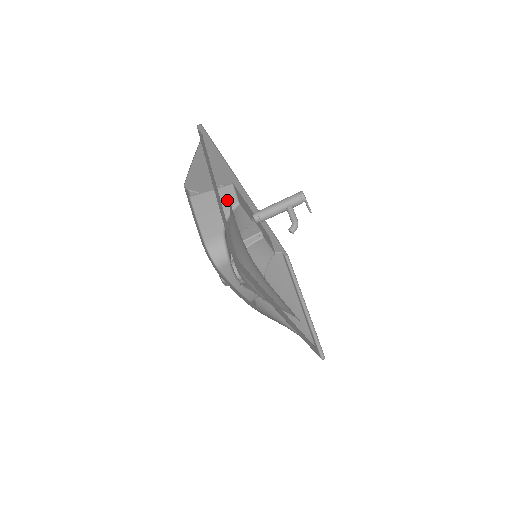
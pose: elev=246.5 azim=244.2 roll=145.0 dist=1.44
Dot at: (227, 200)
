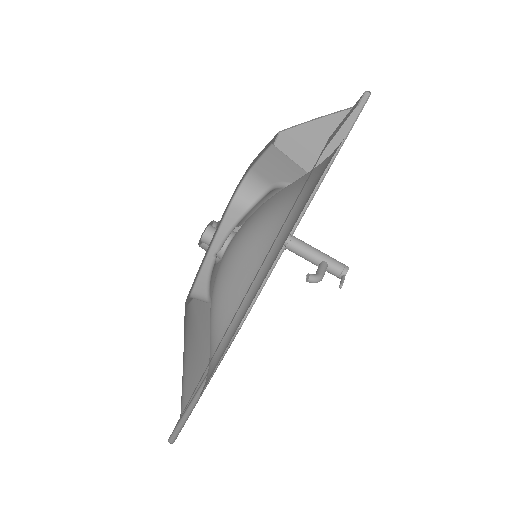
Dot at: occluded
